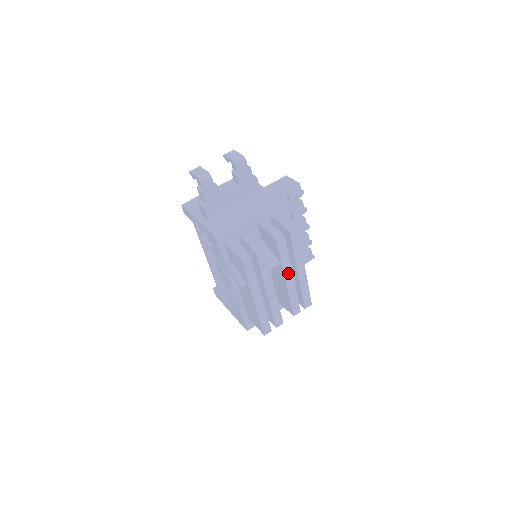
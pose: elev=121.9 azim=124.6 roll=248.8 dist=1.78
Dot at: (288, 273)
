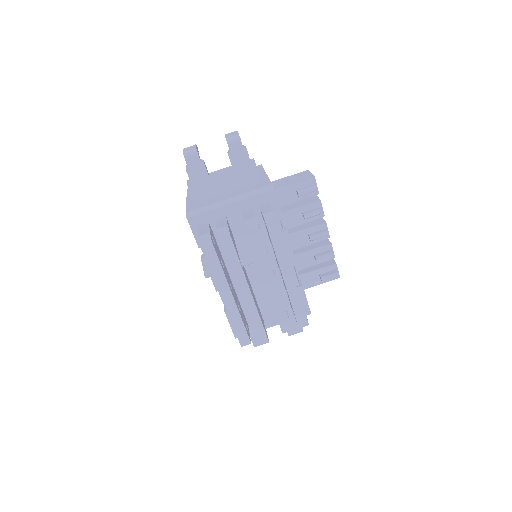
Dot at: (268, 275)
